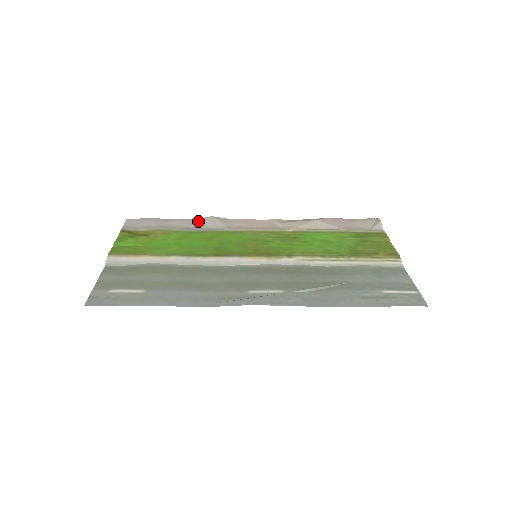
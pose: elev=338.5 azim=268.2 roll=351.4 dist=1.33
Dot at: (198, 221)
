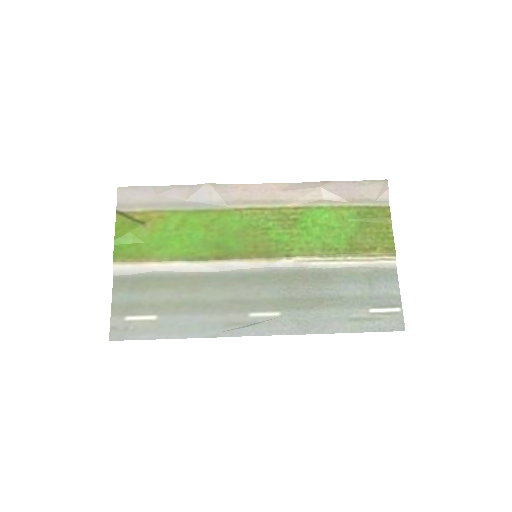
Dot at: (194, 191)
